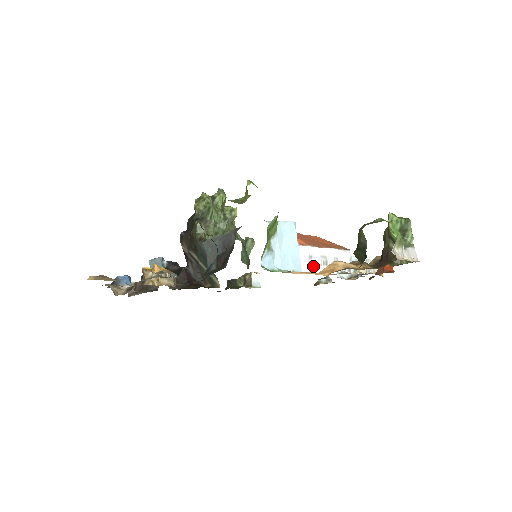
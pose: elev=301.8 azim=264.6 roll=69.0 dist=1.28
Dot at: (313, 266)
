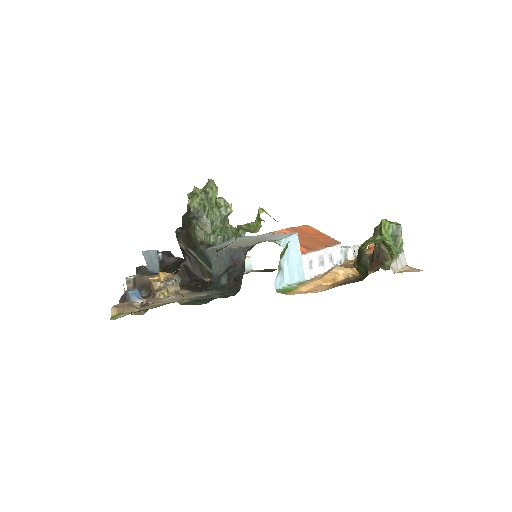
Dot at: (313, 270)
